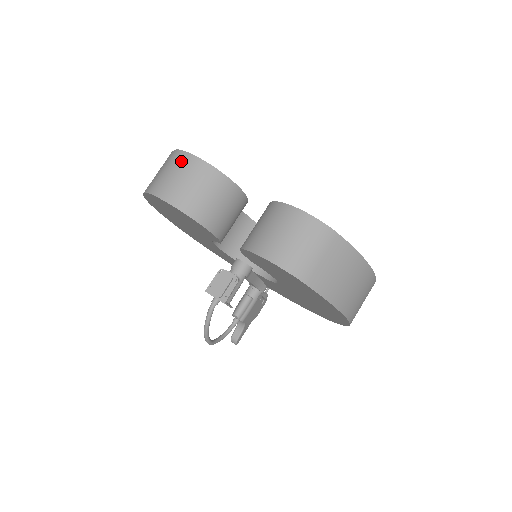
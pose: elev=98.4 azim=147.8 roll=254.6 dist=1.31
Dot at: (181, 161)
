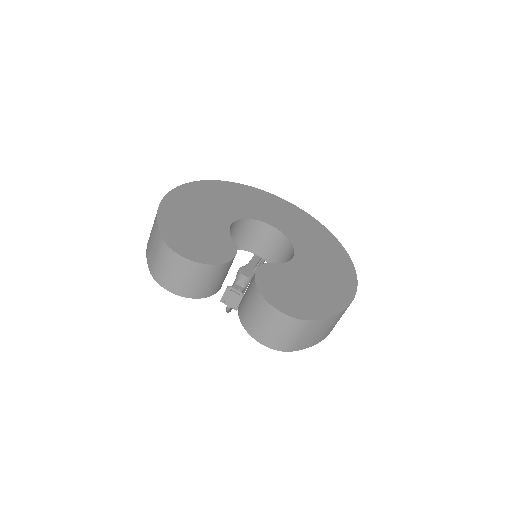
Dot at: (170, 258)
